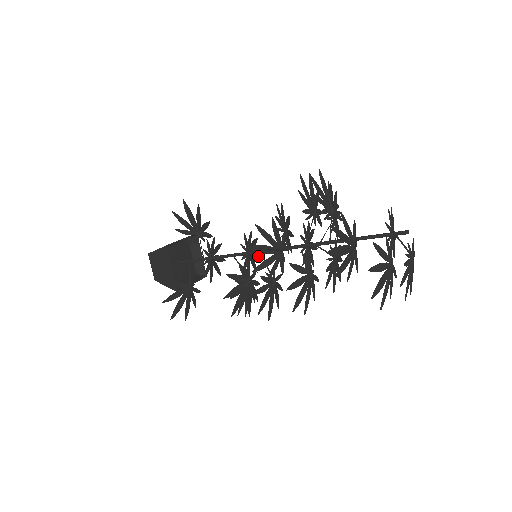
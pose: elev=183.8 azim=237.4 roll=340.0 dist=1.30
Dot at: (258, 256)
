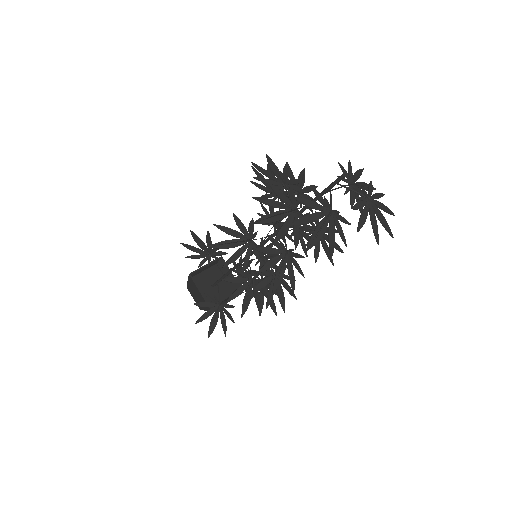
Dot at: occluded
